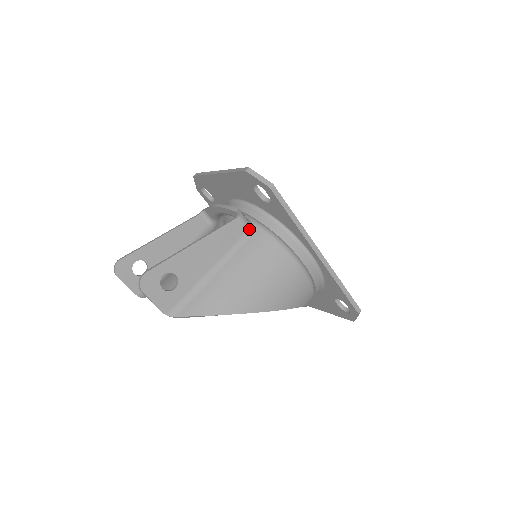
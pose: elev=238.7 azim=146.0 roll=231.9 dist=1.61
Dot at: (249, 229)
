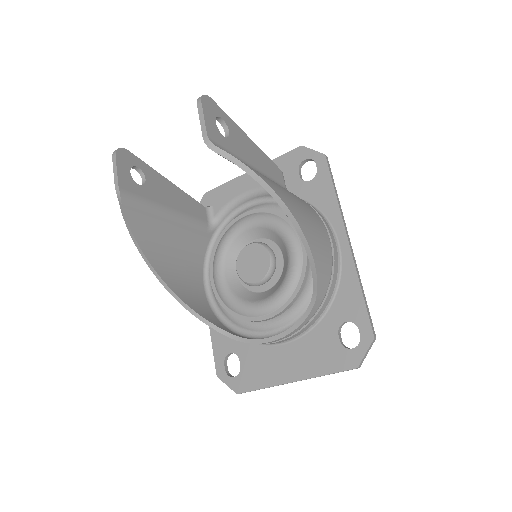
Dot at: (286, 188)
